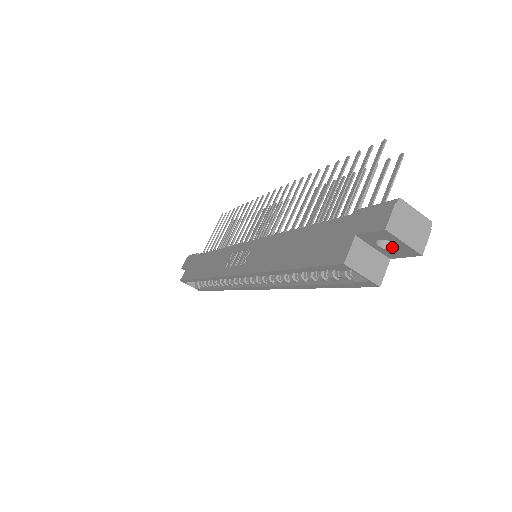
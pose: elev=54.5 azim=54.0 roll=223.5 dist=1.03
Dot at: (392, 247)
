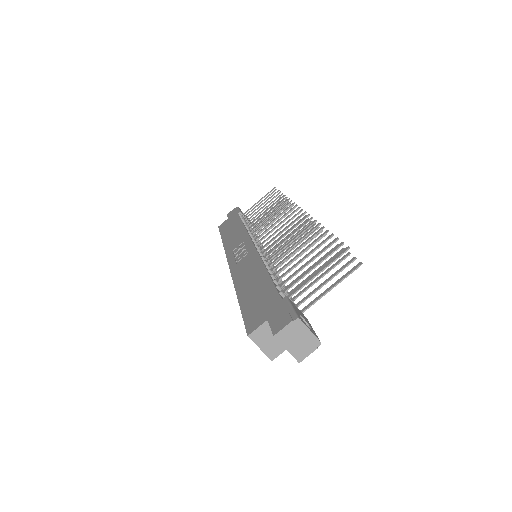
Dot at: occluded
